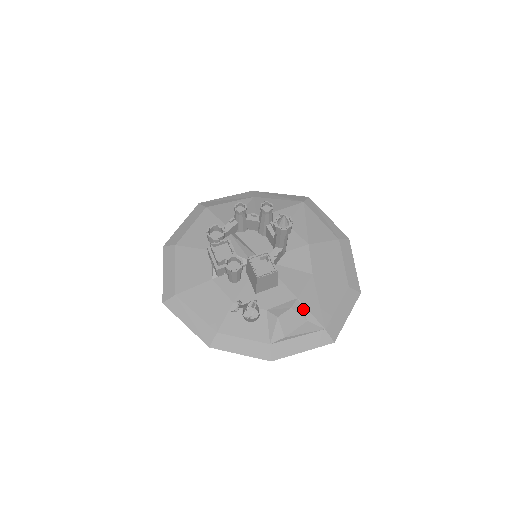
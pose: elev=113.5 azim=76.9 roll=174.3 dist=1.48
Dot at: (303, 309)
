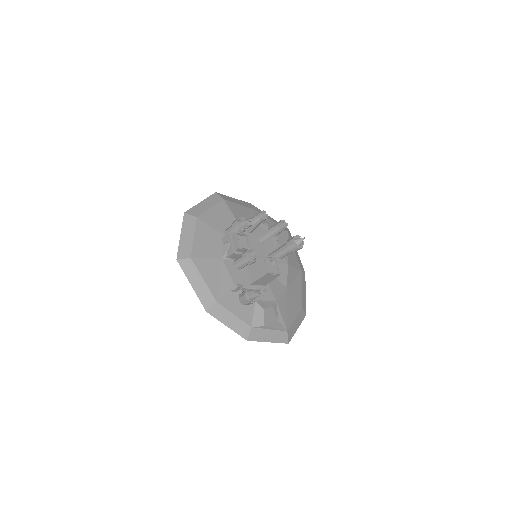
Dot at: (278, 310)
